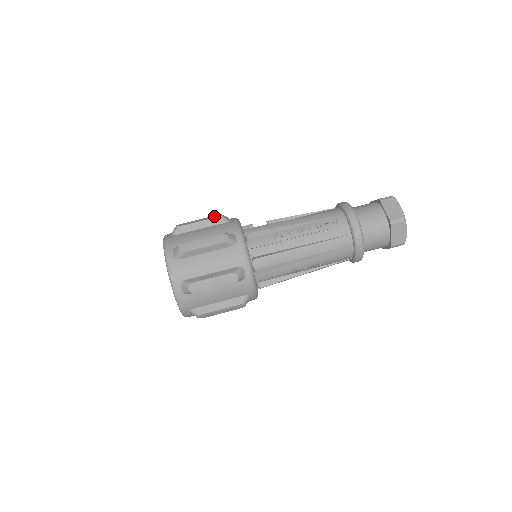
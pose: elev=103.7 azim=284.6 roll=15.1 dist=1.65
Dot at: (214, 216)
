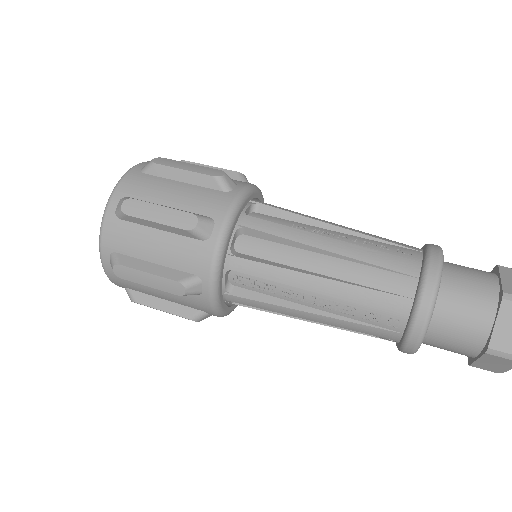
Dot at: occluded
